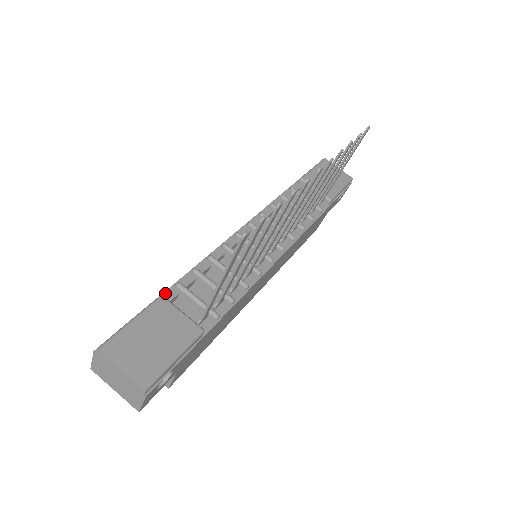
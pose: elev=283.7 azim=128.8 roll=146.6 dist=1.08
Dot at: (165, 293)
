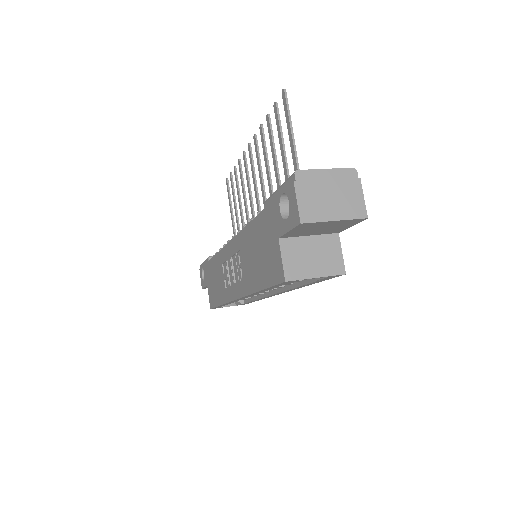
Dot at: (261, 212)
